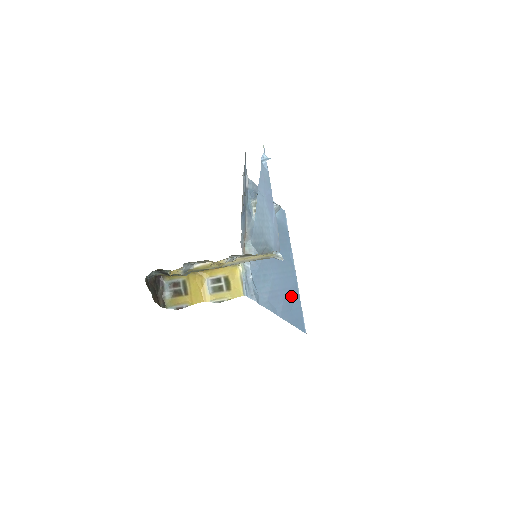
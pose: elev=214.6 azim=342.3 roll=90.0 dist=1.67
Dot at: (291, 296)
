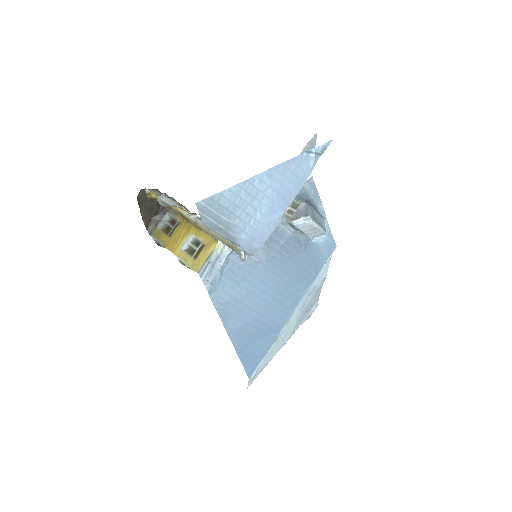
Dot at: (263, 328)
